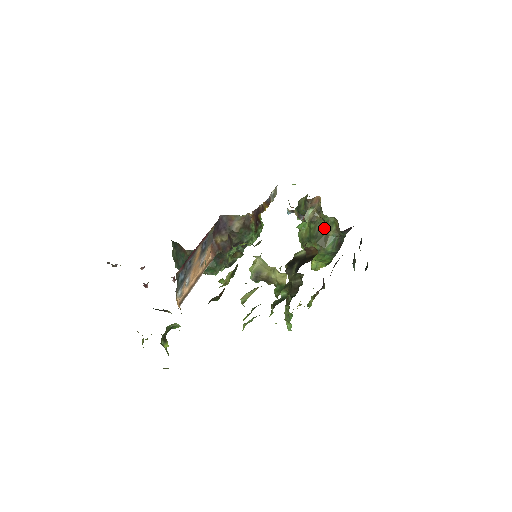
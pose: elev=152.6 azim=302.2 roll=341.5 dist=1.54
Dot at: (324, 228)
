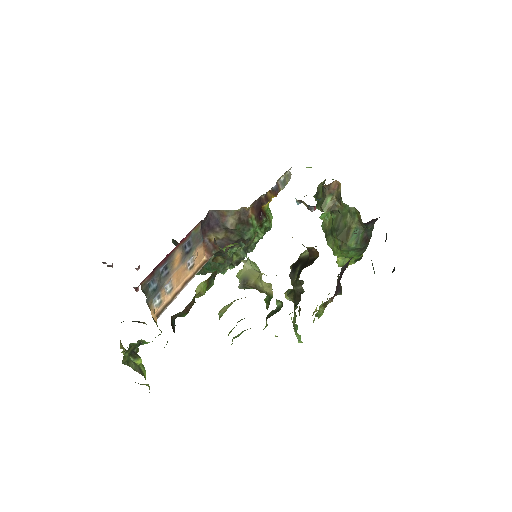
Dot at: (346, 219)
